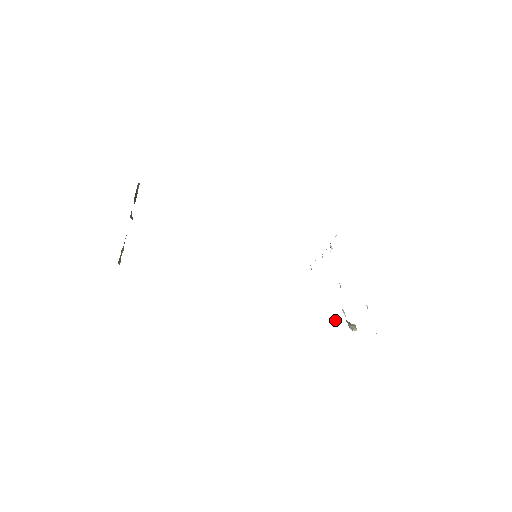
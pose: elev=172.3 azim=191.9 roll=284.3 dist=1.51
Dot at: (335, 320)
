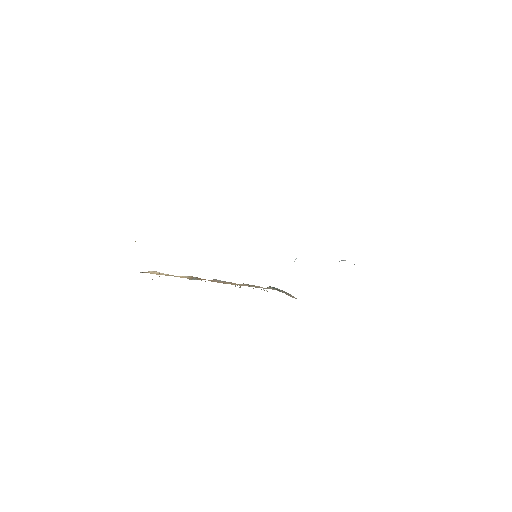
Dot at: occluded
